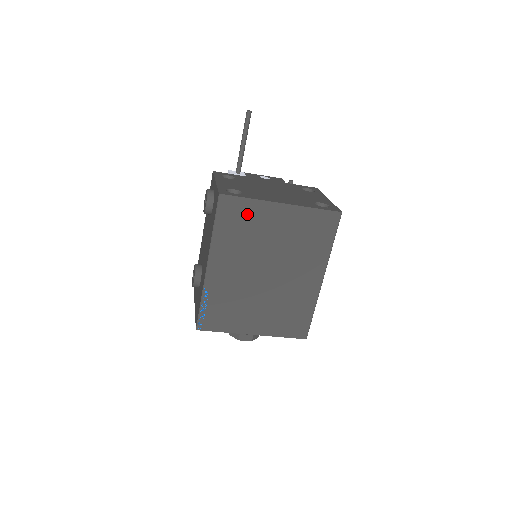
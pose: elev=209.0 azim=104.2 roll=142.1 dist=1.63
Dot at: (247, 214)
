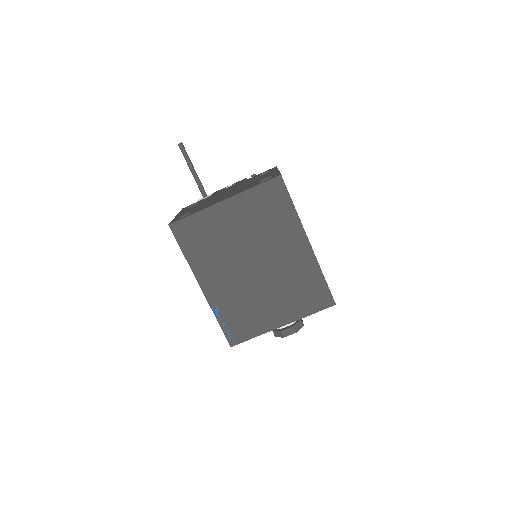
Dot at: (202, 227)
